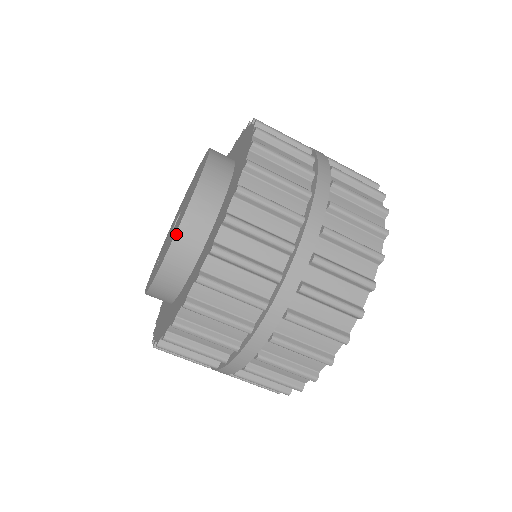
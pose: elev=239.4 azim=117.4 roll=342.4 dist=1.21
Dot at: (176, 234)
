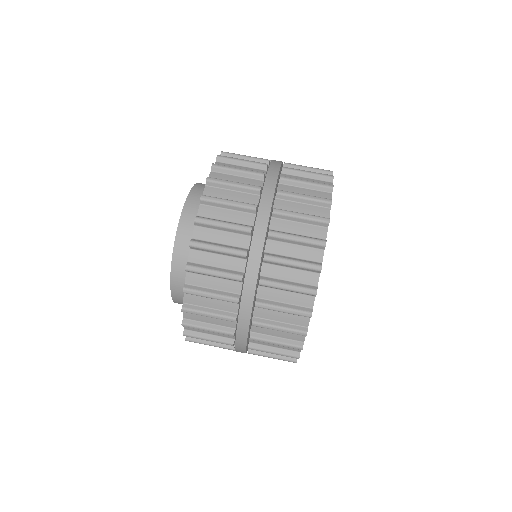
Dot at: (188, 195)
